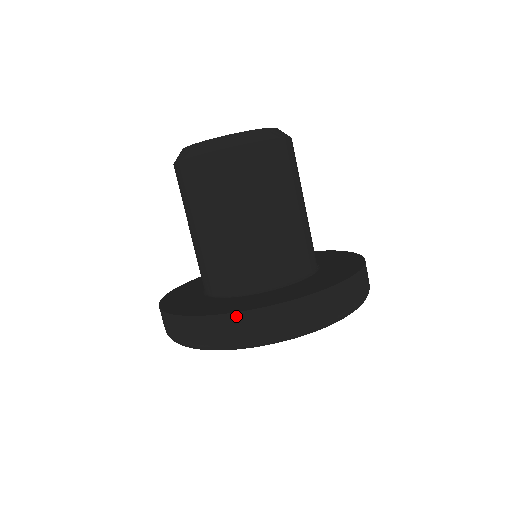
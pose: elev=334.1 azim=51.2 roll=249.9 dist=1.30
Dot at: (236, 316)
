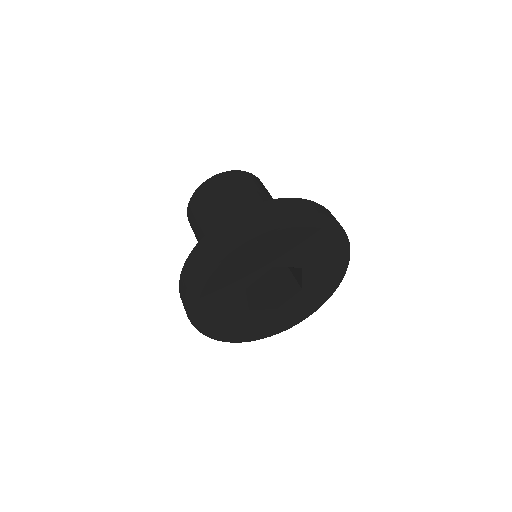
Dot at: (227, 220)
